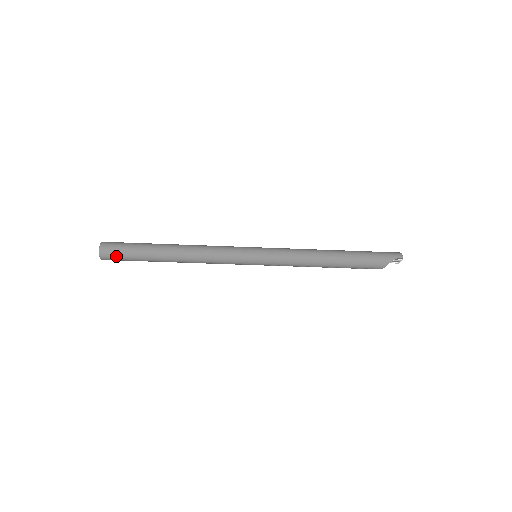
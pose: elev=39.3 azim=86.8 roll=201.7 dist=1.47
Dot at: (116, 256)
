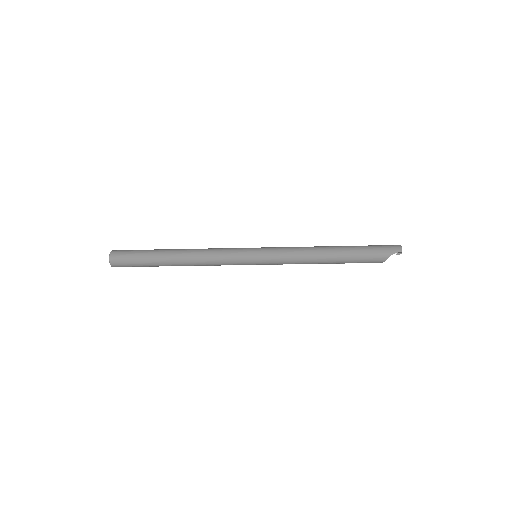
Dot at: (125, 264)
